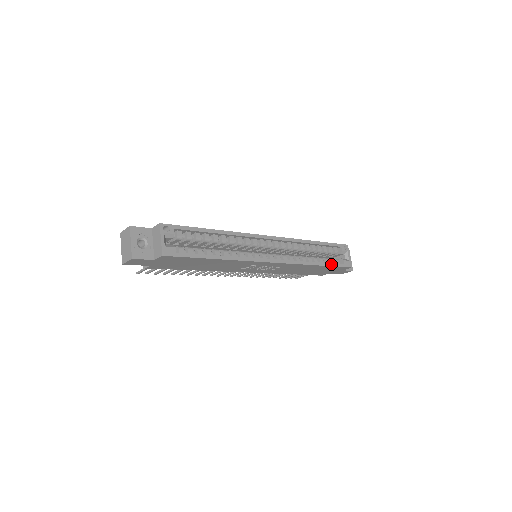
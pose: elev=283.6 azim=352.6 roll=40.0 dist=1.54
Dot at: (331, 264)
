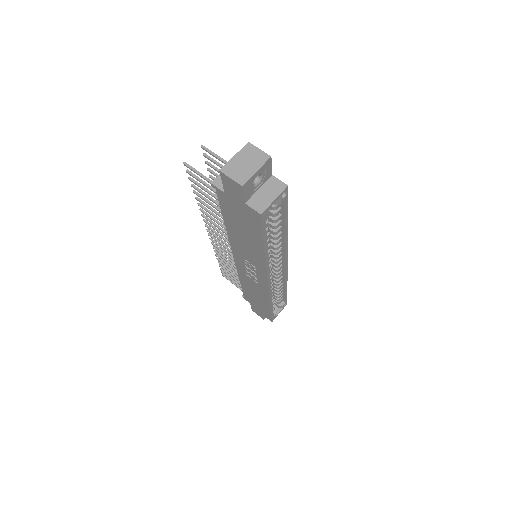
Dot at: occluded
